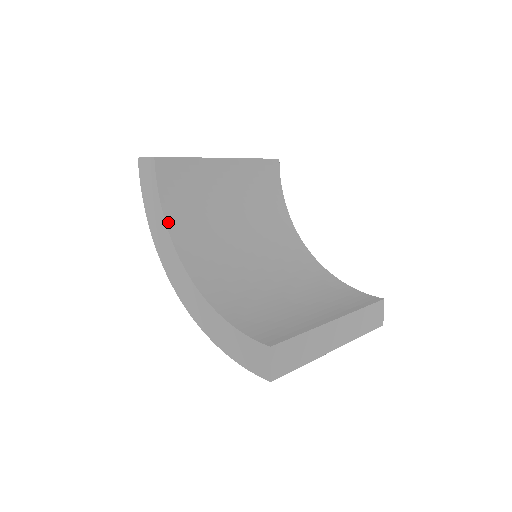
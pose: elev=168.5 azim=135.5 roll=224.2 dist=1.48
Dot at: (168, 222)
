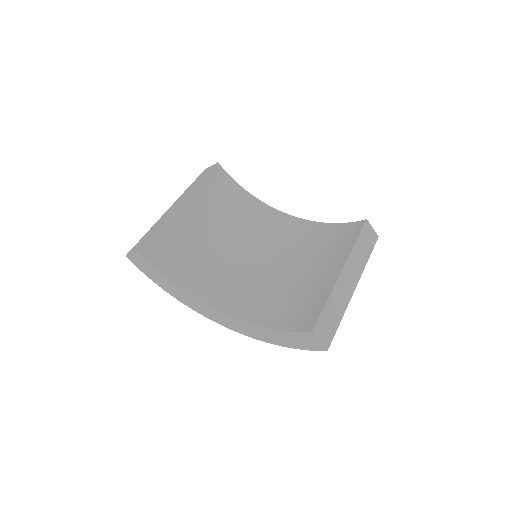
Dot at: (181, 286)
